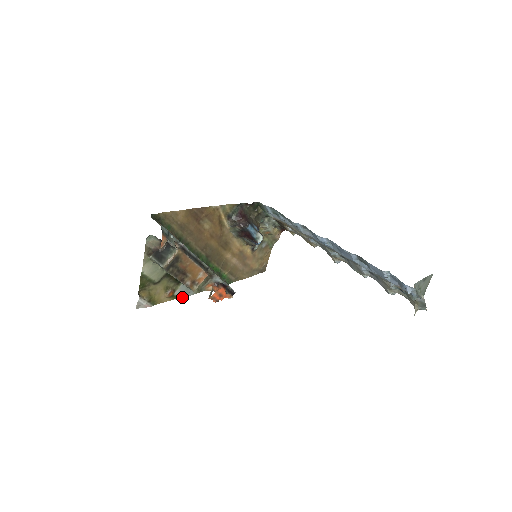
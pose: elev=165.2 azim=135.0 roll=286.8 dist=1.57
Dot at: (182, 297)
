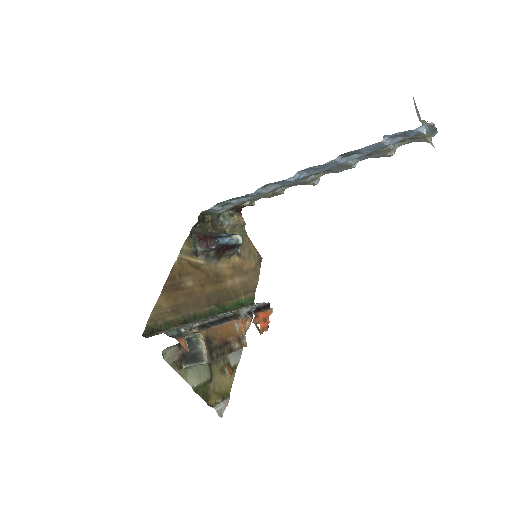
Dot at: (239, 360)
